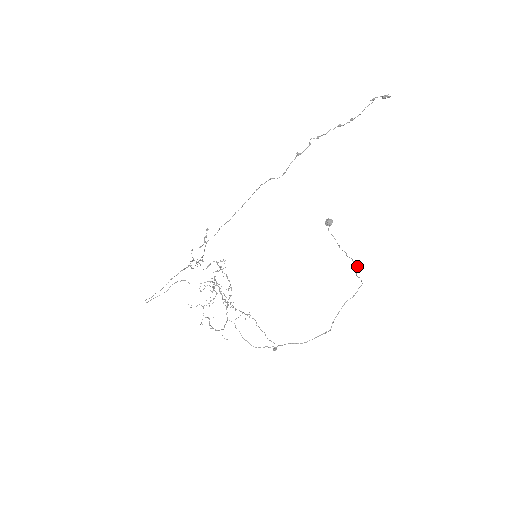
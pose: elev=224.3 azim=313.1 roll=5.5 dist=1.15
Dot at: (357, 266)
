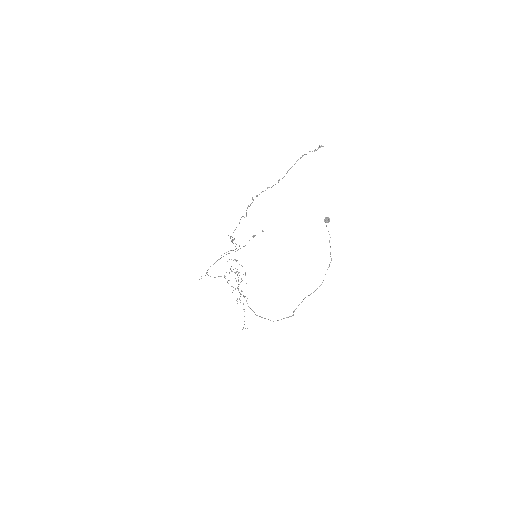
Dot at: occluded
